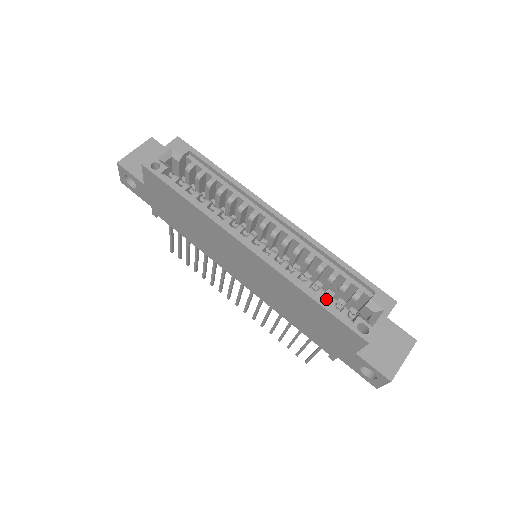
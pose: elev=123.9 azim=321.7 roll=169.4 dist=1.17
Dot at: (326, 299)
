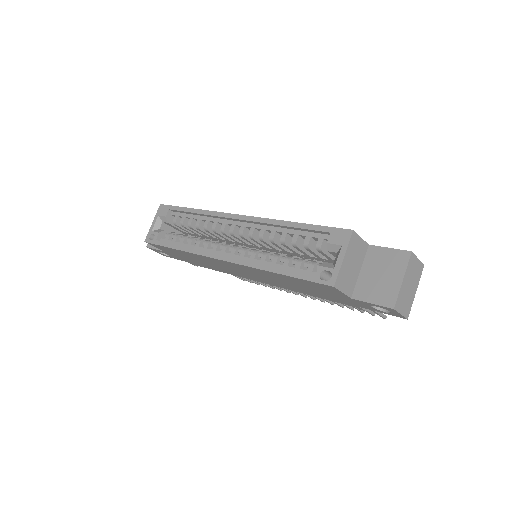
Dot at: (295, 265)
